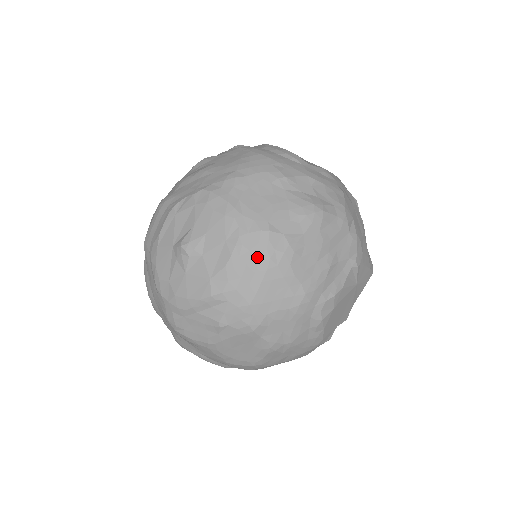
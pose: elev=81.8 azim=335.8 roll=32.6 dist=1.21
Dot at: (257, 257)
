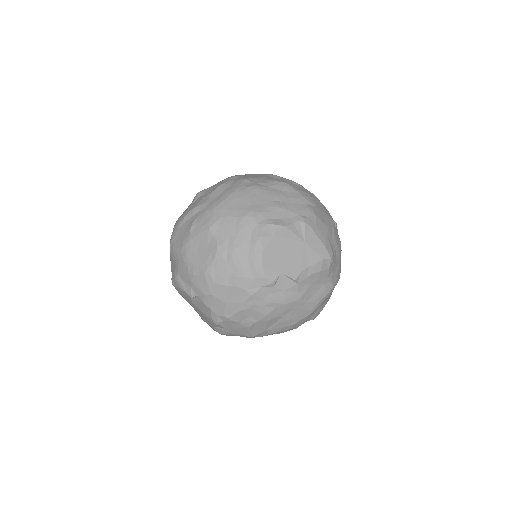
Dot at: (231, 188)
